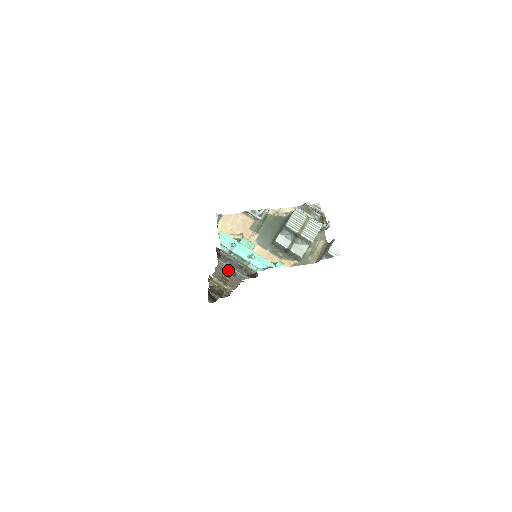
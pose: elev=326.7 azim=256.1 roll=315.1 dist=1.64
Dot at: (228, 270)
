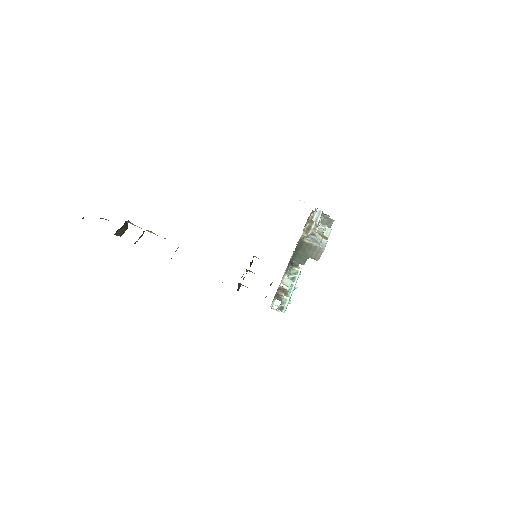
Dot at: occluded
